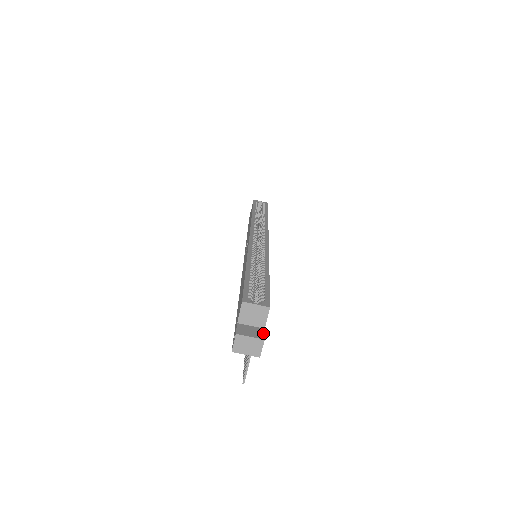
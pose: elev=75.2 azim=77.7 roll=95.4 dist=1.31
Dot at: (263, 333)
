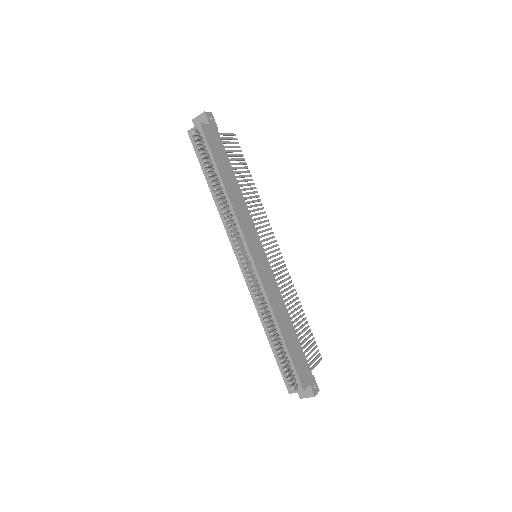
Dot at: (311, 390)
